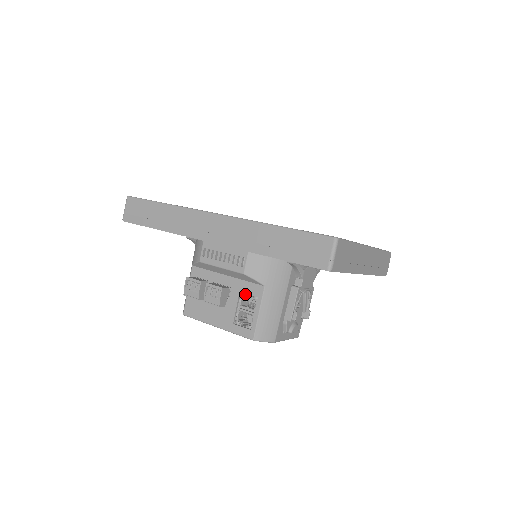
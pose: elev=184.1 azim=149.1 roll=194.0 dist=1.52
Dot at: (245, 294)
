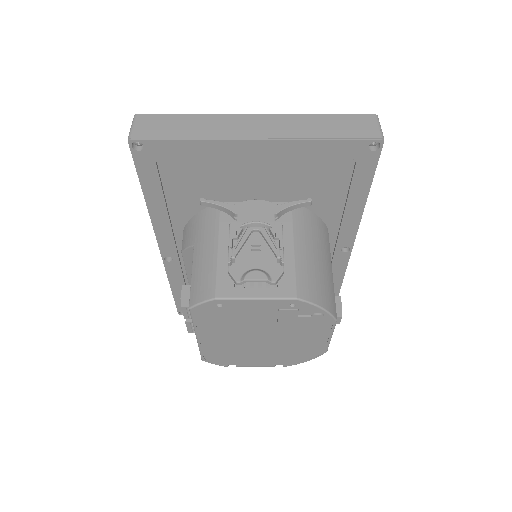
Dot at: occluded
